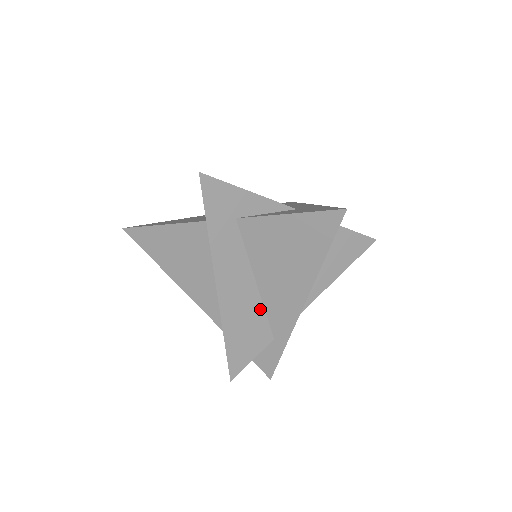
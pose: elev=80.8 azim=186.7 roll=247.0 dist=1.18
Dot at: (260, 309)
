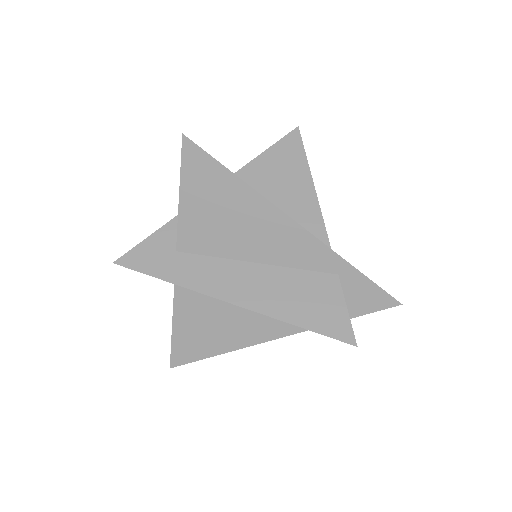
Dot at: (289, 273)
